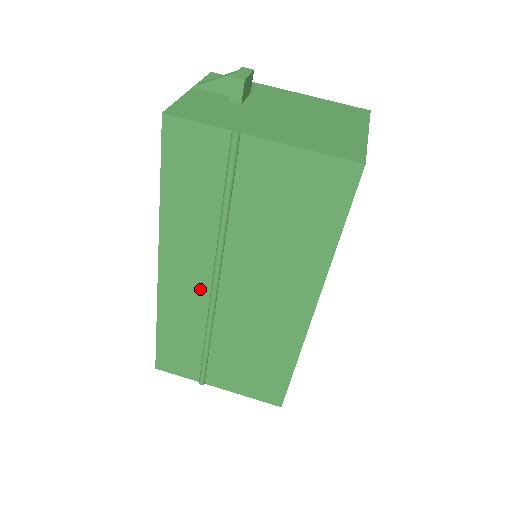
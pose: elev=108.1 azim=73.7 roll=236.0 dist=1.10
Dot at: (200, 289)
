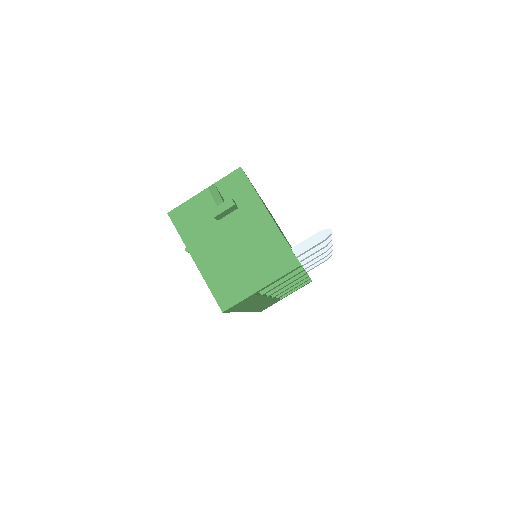
Dot at: occluded
